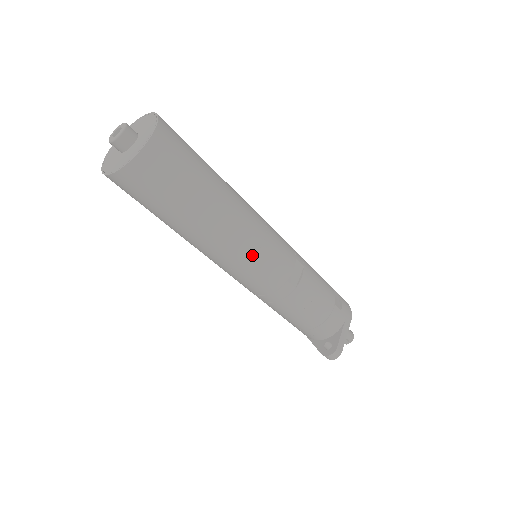
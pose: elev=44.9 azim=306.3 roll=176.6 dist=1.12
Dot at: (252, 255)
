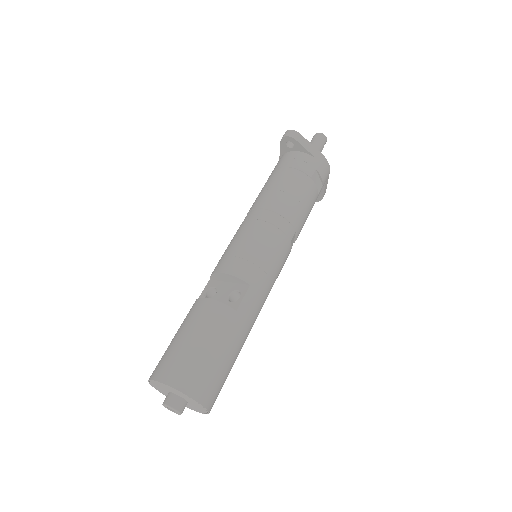
Dot at: occluded
